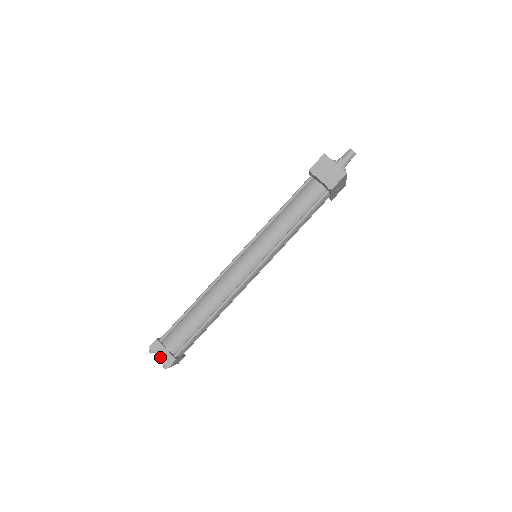
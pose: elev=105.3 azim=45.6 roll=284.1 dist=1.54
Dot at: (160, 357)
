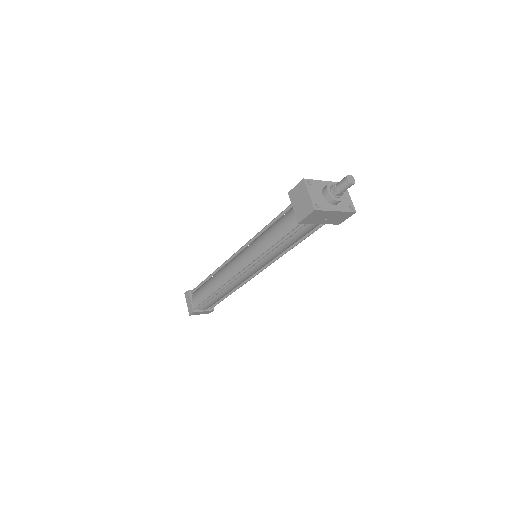
Dot at: (187, 305)
